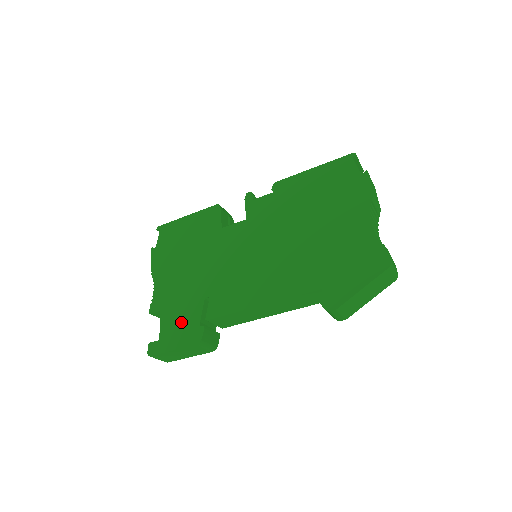
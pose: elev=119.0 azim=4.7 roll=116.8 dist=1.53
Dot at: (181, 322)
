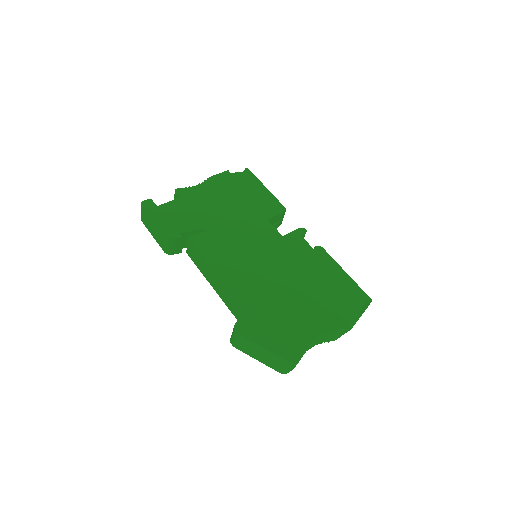
Dot at: (178, 217)
